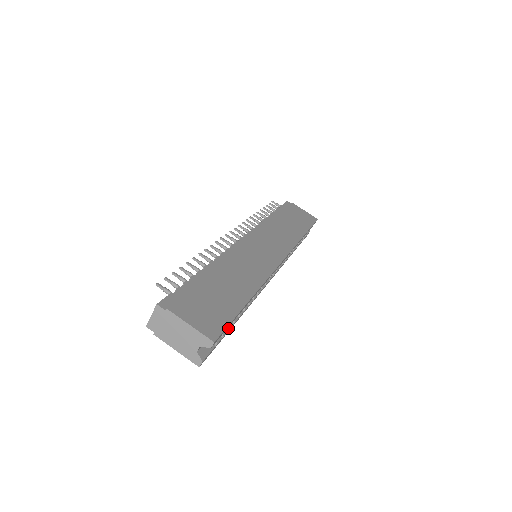
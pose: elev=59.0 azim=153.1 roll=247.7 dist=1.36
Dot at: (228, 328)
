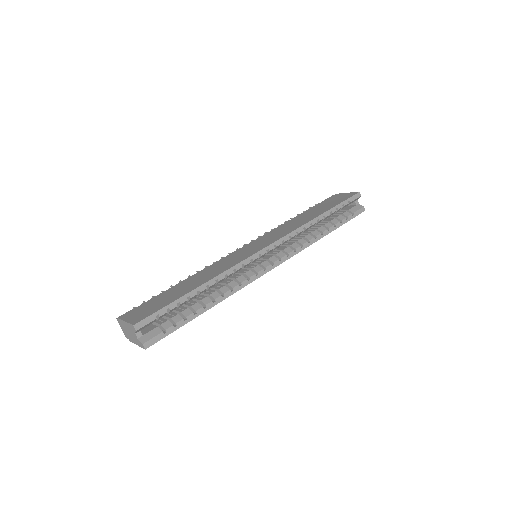
Dot at: (185, 317)
